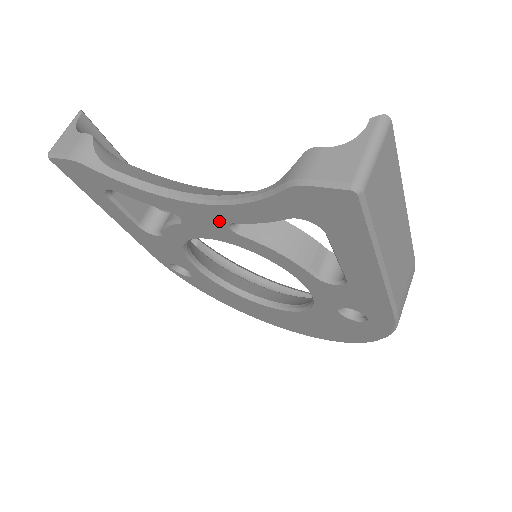
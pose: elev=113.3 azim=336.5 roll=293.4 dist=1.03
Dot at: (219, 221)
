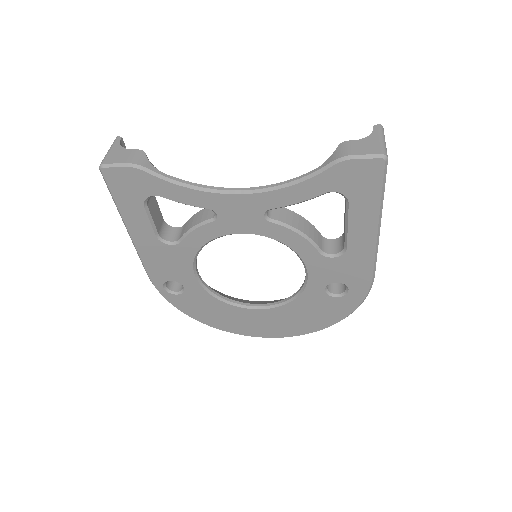
Dot at: (257, 210)
